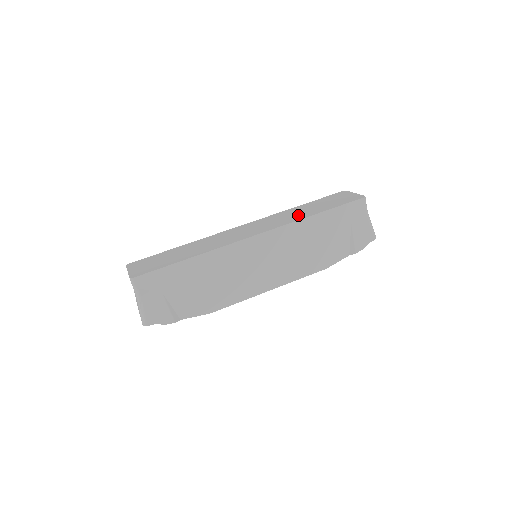
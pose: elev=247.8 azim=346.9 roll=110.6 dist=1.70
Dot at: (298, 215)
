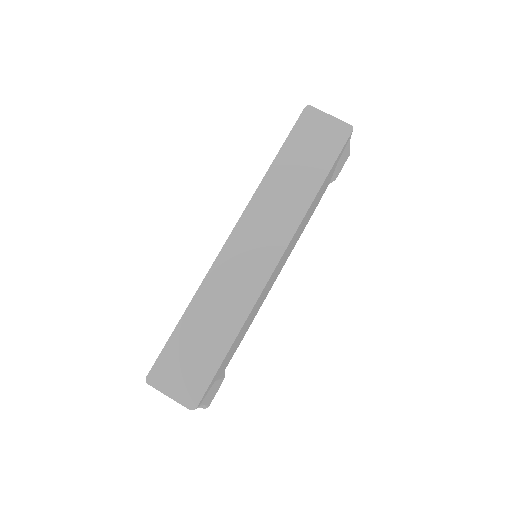
Dot at: (296, 196)
